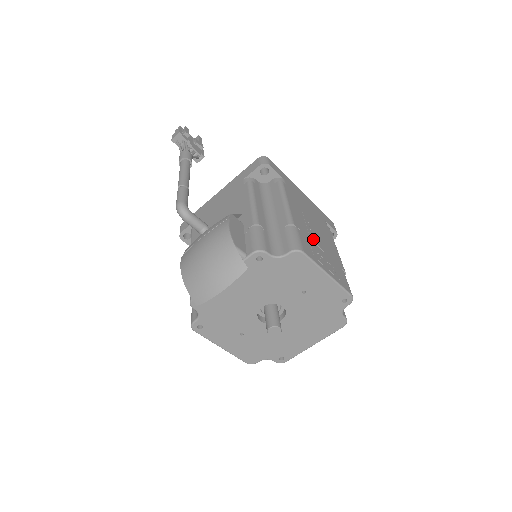
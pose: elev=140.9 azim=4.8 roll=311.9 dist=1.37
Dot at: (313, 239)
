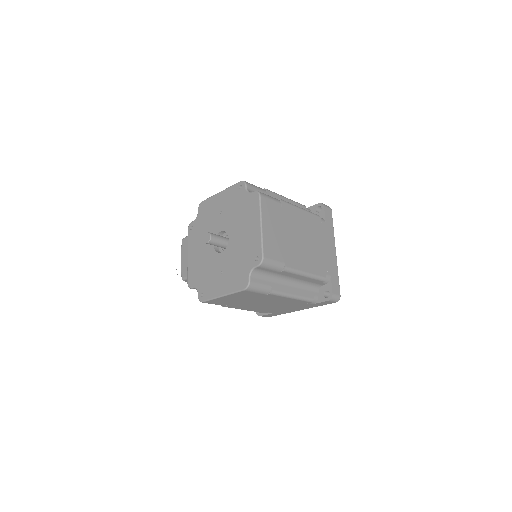
Dot at: occluded
